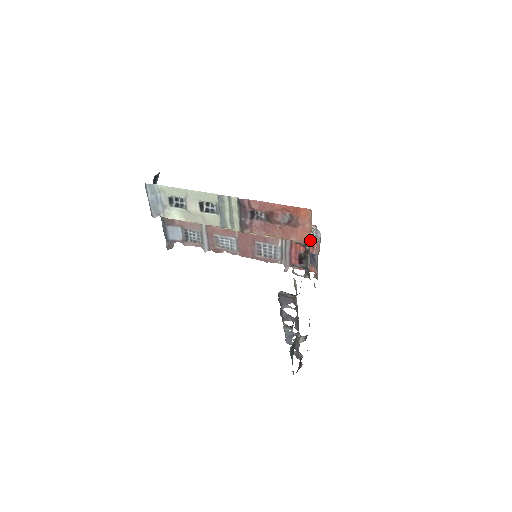
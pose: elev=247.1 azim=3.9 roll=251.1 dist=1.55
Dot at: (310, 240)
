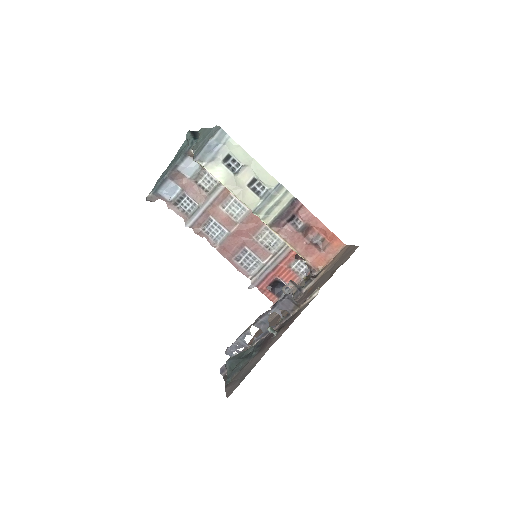
Dot at: occluded
